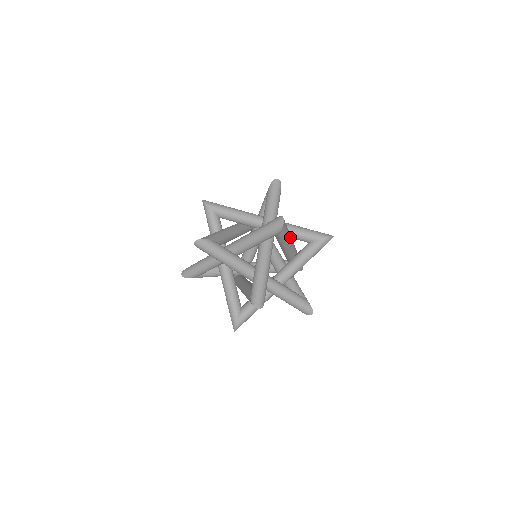
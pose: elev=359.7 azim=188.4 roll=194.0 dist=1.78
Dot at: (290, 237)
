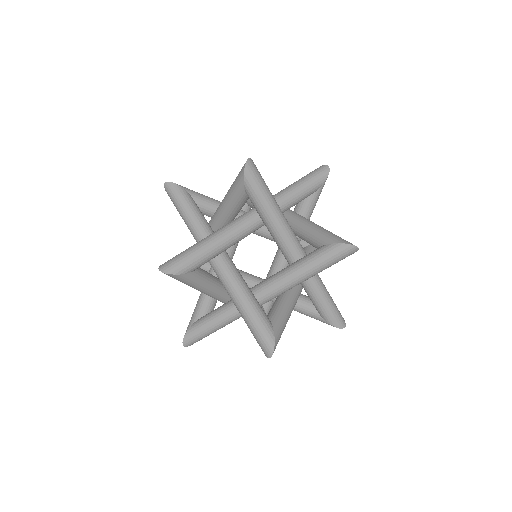
Dot at: occluded
